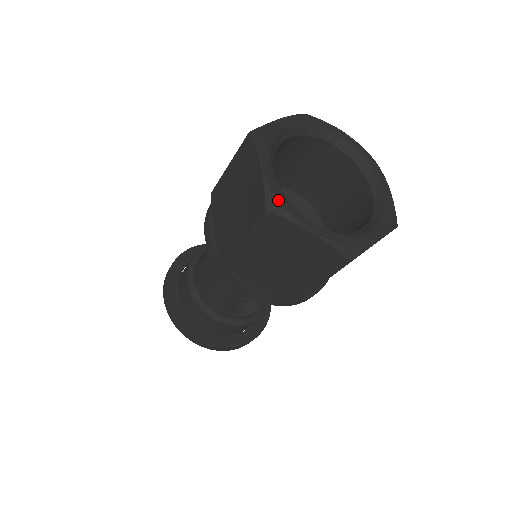
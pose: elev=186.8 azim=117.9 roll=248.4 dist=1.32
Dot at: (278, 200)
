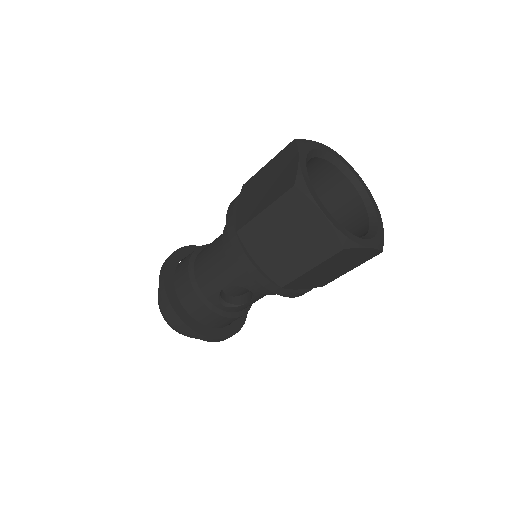
Dot at: (305, 182)
